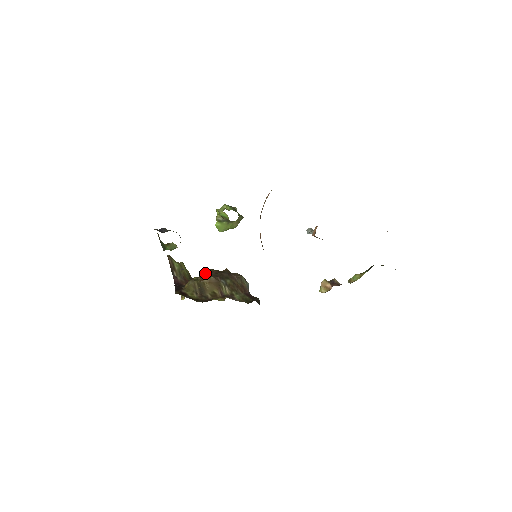
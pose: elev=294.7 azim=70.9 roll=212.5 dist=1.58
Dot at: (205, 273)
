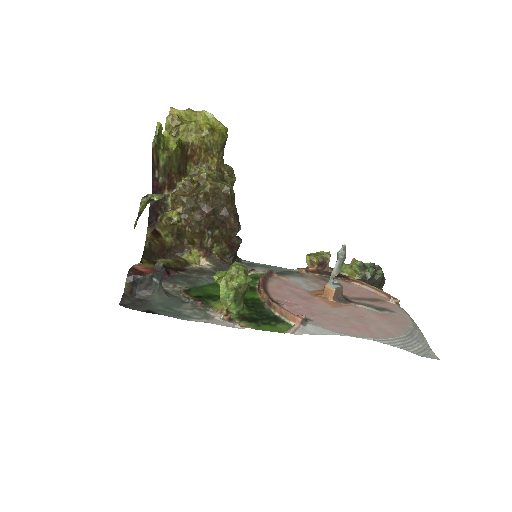
Dot at: (195, 208)
